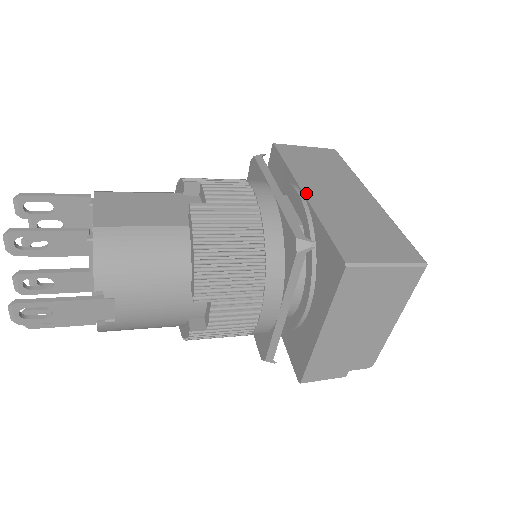
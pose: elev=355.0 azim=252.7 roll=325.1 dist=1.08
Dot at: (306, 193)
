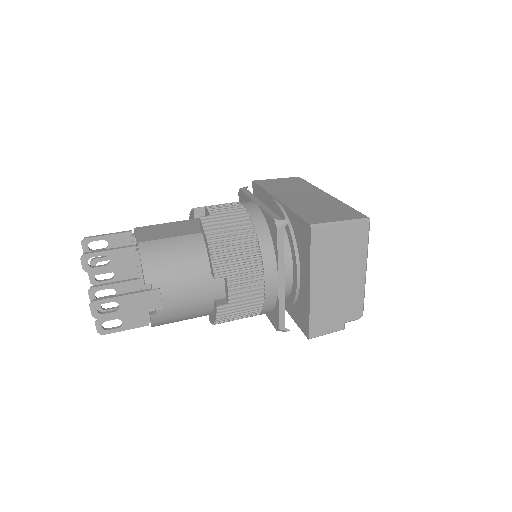
Dot at: (279, 199)
